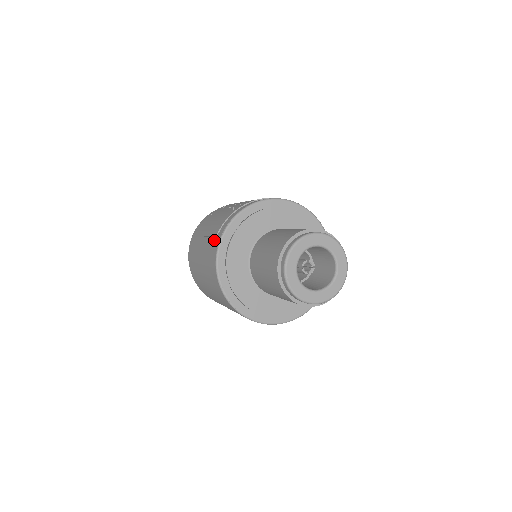
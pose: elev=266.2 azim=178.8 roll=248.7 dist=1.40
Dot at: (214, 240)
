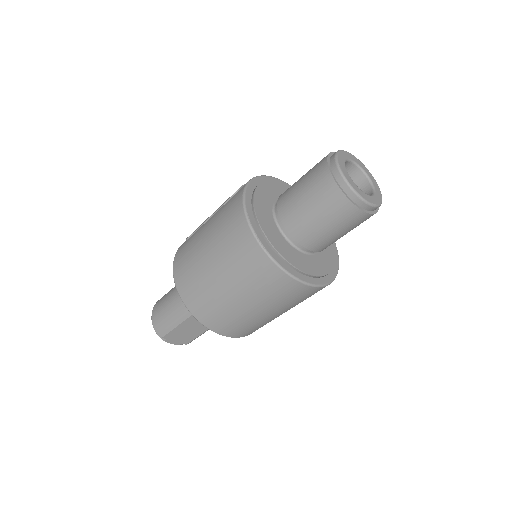
Dot at: (234, 196)
